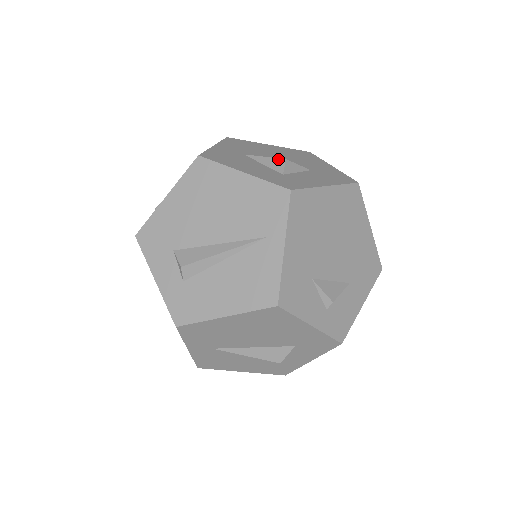
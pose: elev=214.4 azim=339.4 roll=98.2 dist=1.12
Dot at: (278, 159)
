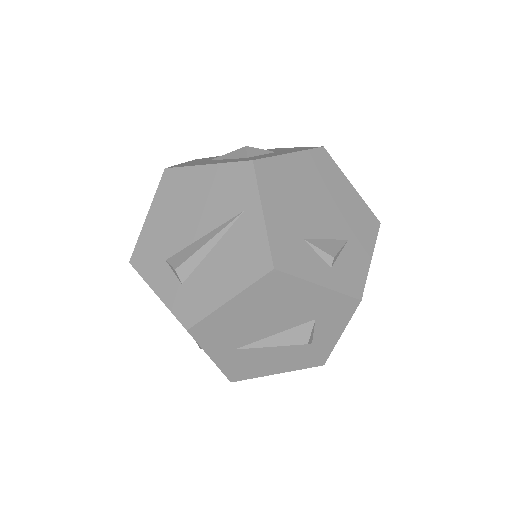
Dot at: (240, 149)
